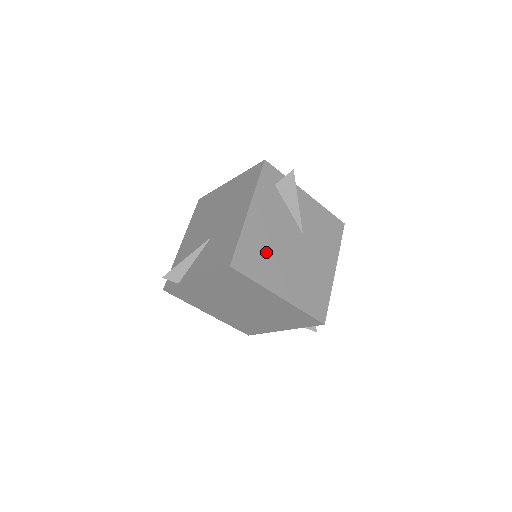
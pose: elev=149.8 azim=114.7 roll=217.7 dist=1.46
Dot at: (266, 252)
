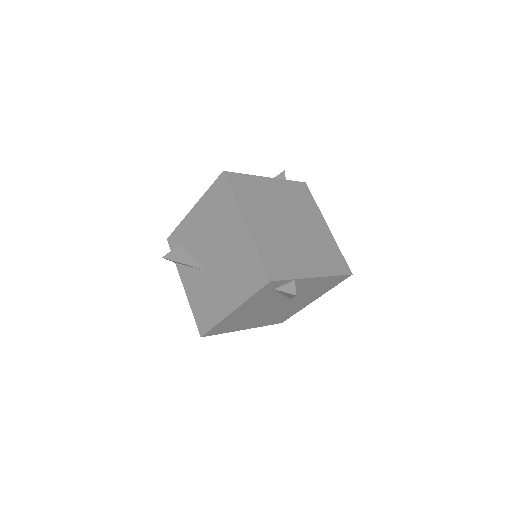
Dot at: (241, 320)
